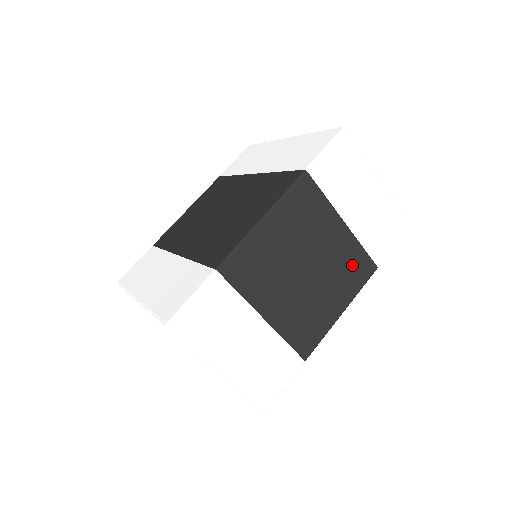
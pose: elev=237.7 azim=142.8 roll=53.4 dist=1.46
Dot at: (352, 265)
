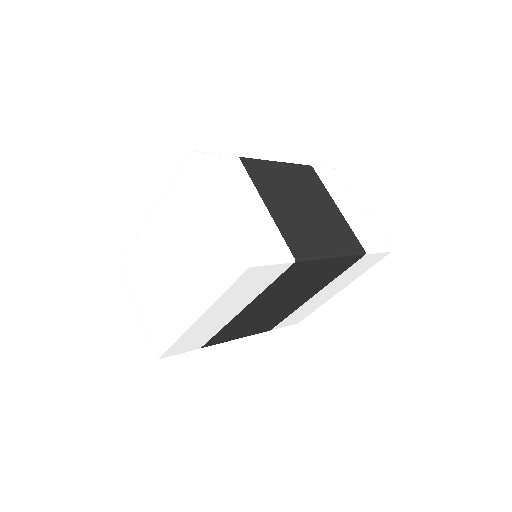
Dot at: (343, 234)
